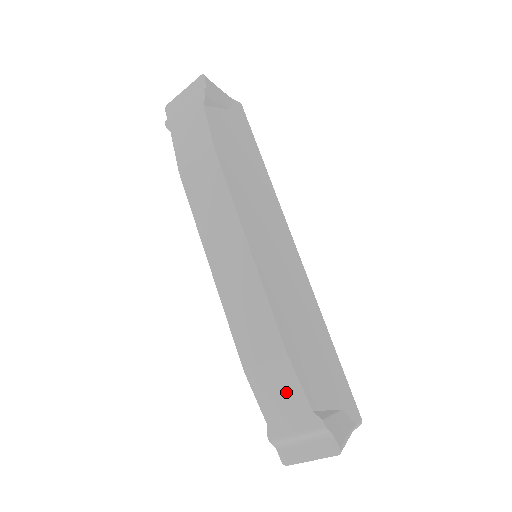
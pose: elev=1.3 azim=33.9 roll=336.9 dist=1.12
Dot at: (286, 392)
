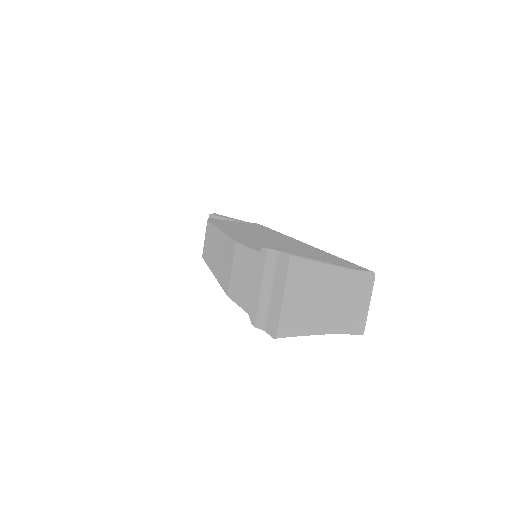
Dot at: (245, 267)
